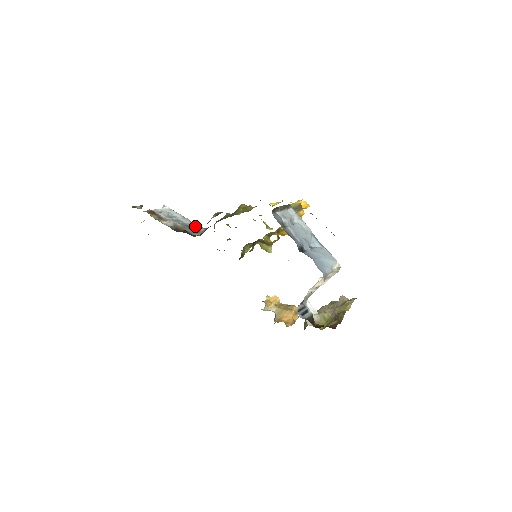
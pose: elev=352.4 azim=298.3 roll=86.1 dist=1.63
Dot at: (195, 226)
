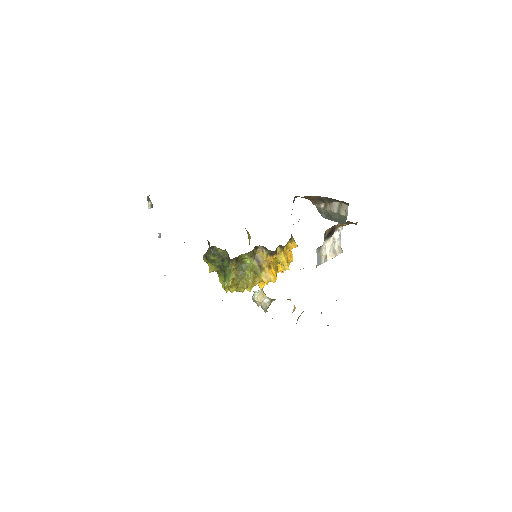
Dot at: occluded
